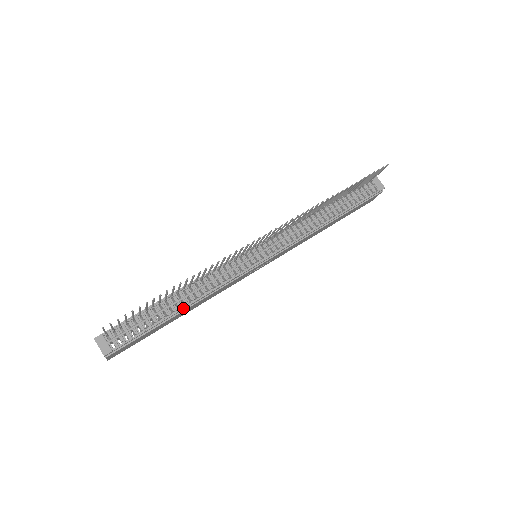
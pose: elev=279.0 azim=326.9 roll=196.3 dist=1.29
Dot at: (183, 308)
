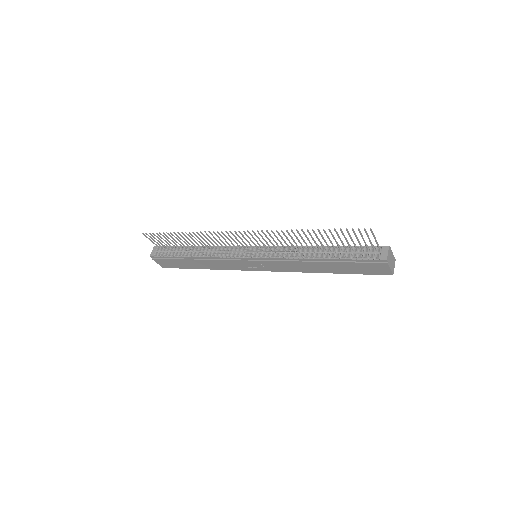
Dot at: (192, 256)
